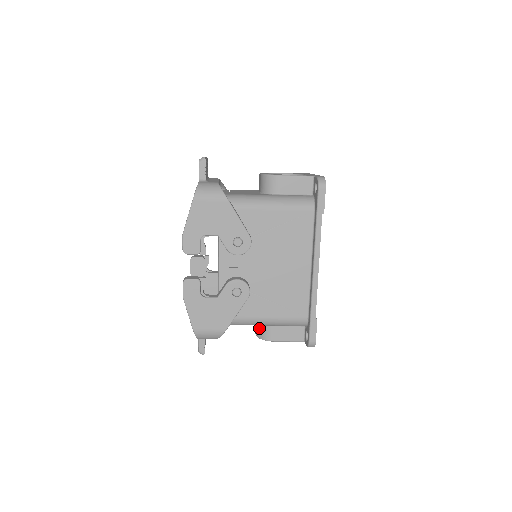
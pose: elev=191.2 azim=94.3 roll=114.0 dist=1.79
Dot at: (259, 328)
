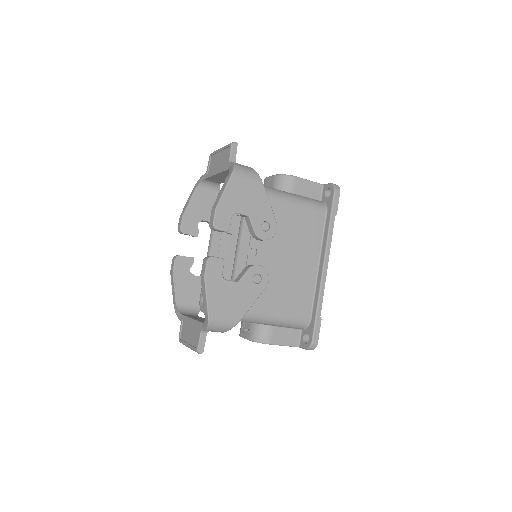
Dot at: (256, 330)
